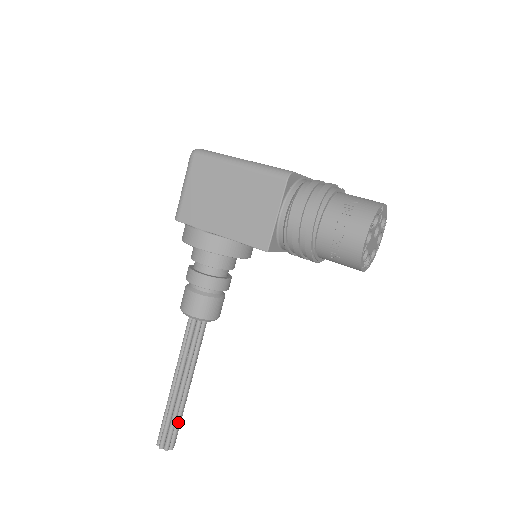
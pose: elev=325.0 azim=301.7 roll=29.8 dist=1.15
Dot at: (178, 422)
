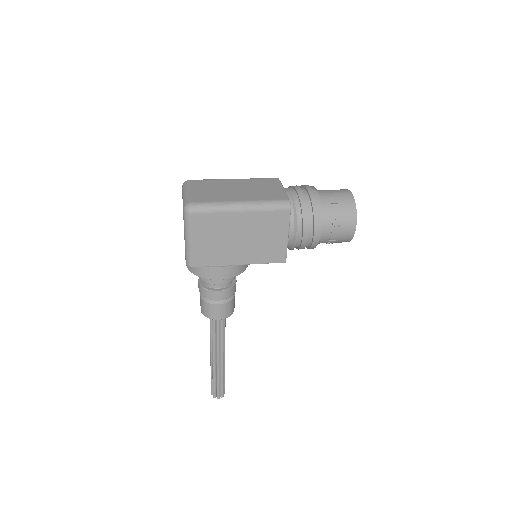
Dot at: (224, 378)
